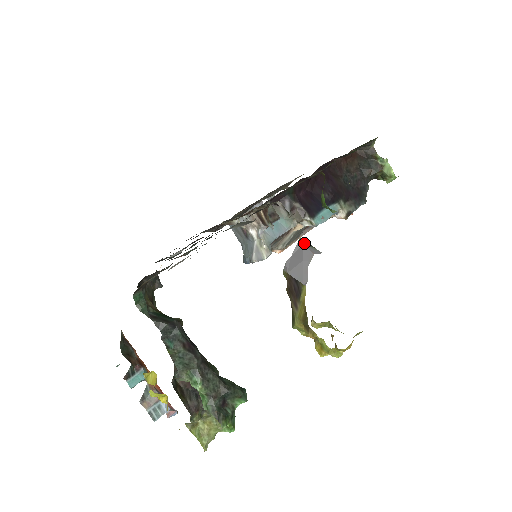
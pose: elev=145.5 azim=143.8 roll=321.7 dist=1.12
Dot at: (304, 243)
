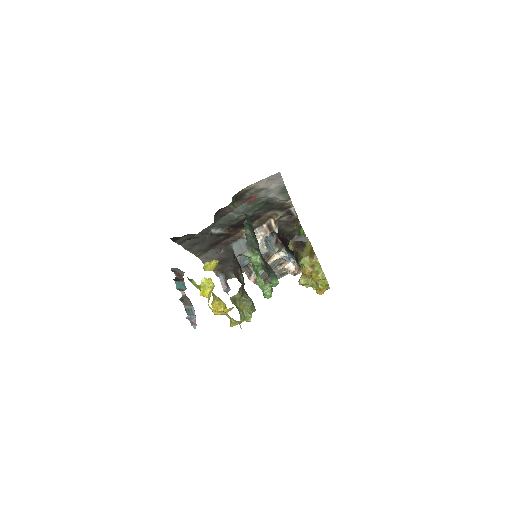
Dot at: occluded
